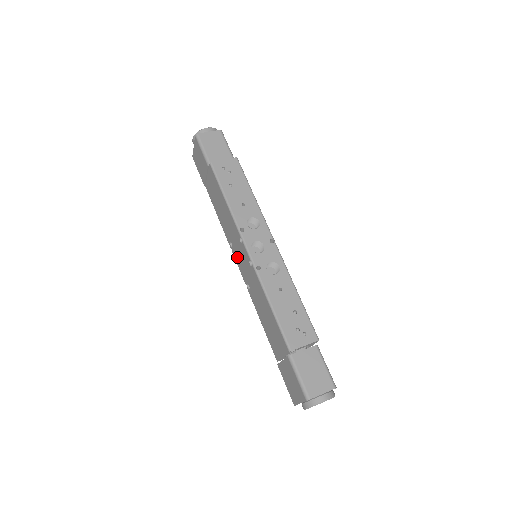
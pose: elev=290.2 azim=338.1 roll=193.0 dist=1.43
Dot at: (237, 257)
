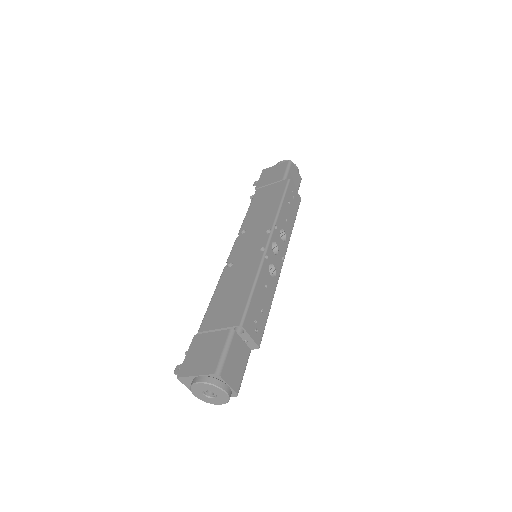
Dot at: (242, 241)
